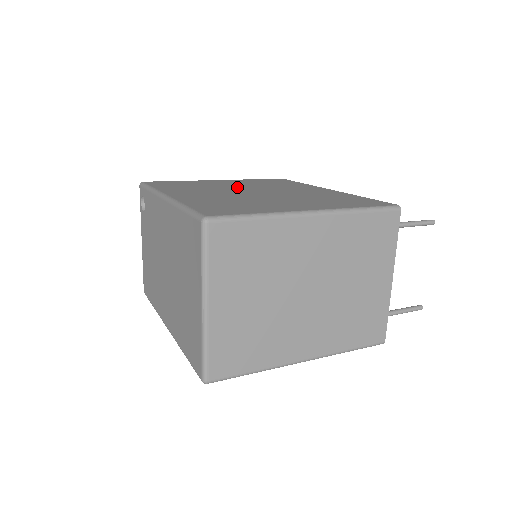
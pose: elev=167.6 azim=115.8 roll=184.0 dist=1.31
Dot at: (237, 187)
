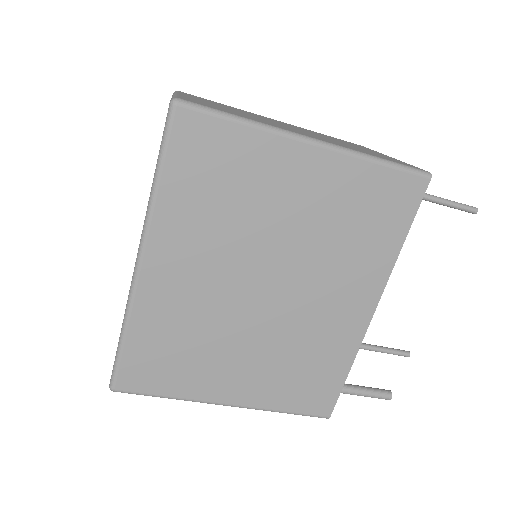
Dot at: occluded
